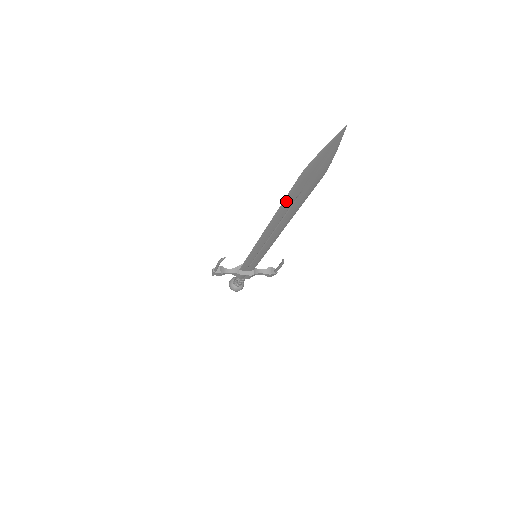
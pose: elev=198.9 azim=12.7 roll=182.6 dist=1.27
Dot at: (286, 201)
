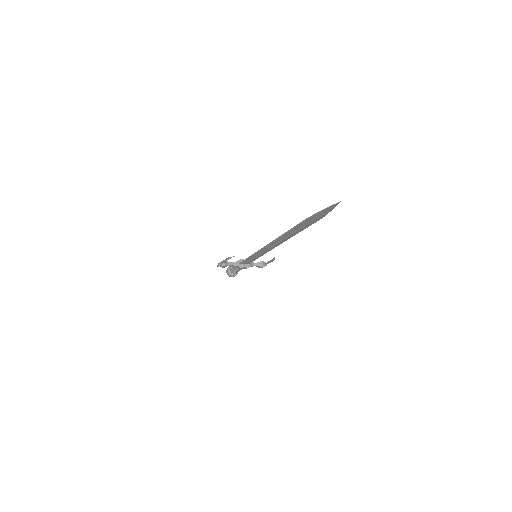
Dot at: (291, 230)
